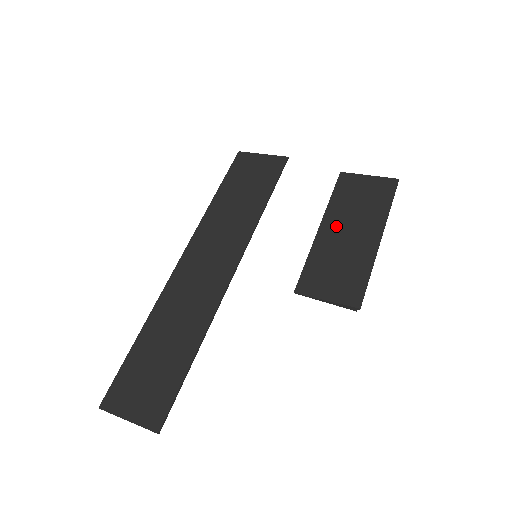
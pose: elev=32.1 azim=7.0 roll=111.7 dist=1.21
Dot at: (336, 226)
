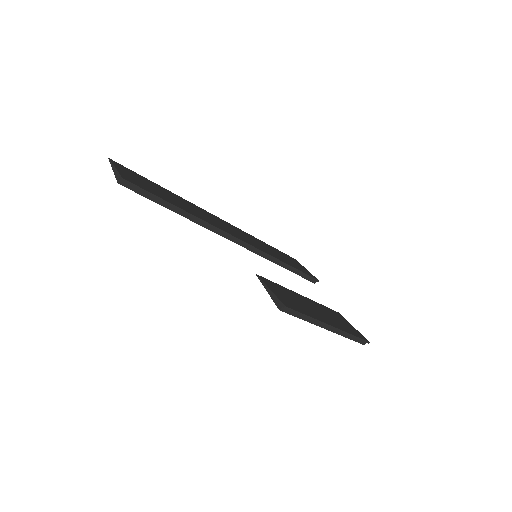
Dot at: (311, 303)
